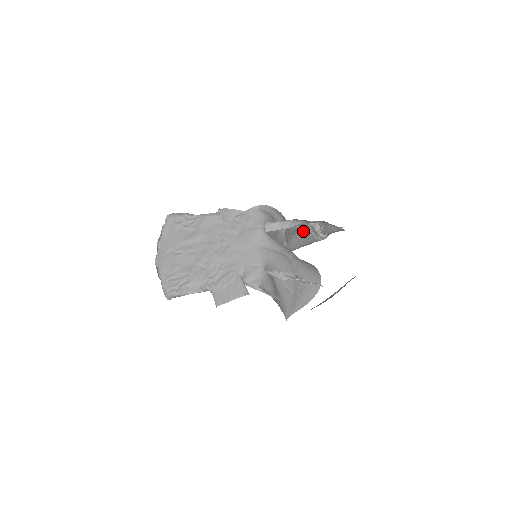
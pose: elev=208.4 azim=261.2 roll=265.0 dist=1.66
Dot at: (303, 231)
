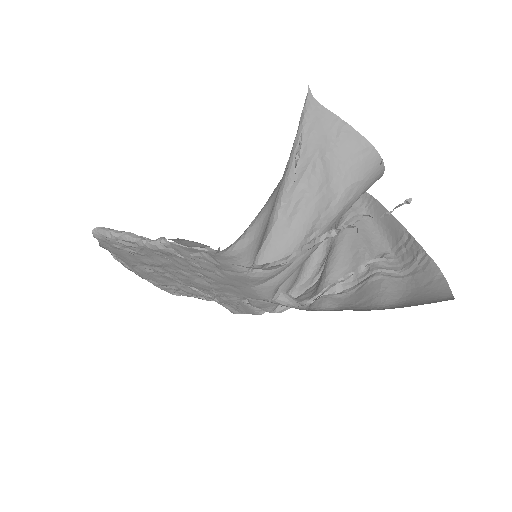
Dot at: occluded
